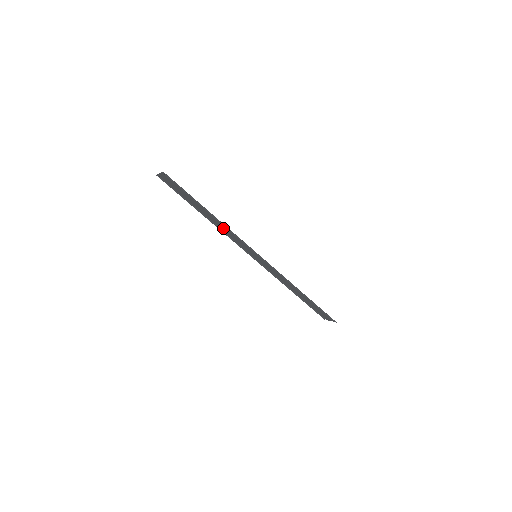
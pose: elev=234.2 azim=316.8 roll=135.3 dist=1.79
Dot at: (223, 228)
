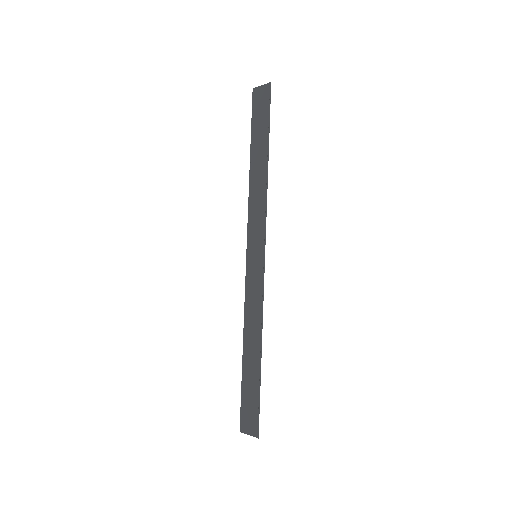
Dot at: (257, 193)
